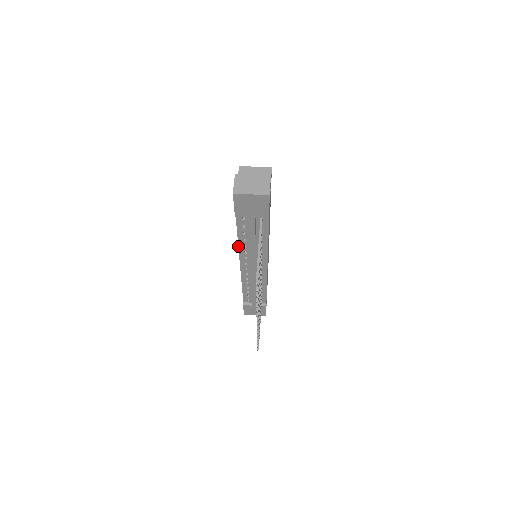
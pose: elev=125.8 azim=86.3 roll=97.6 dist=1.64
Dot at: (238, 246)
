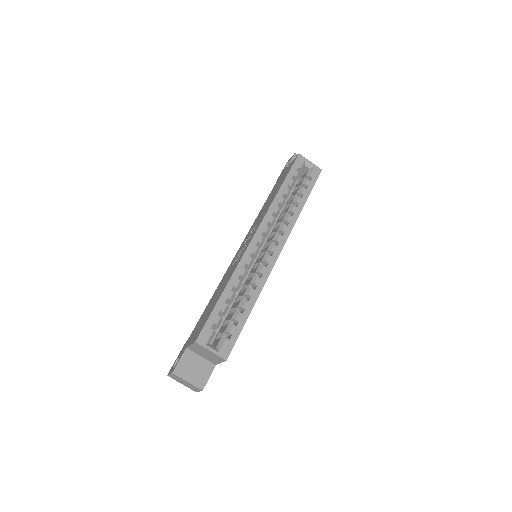
Dot at: (218, 286)
